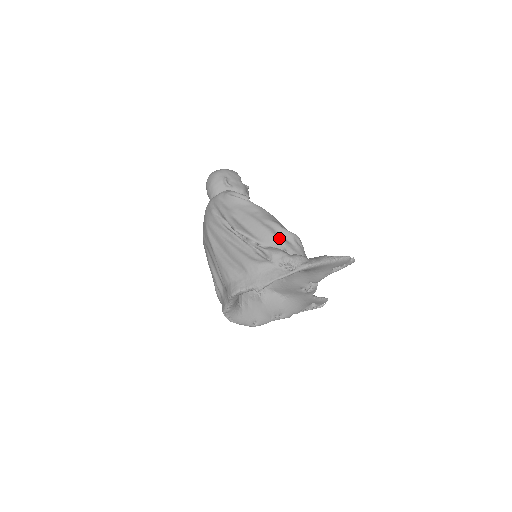
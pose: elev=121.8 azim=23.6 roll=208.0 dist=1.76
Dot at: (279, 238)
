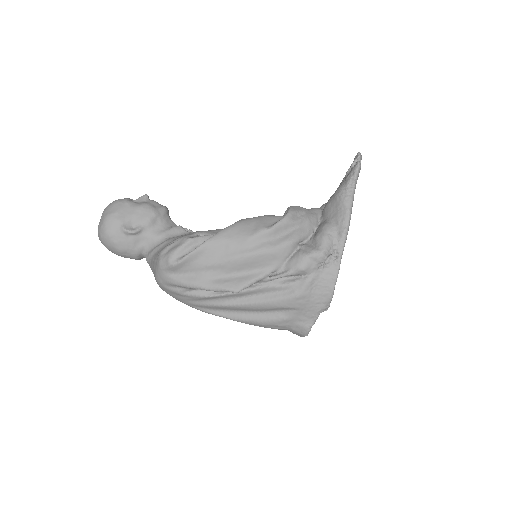
Dot at: (283, 243)
